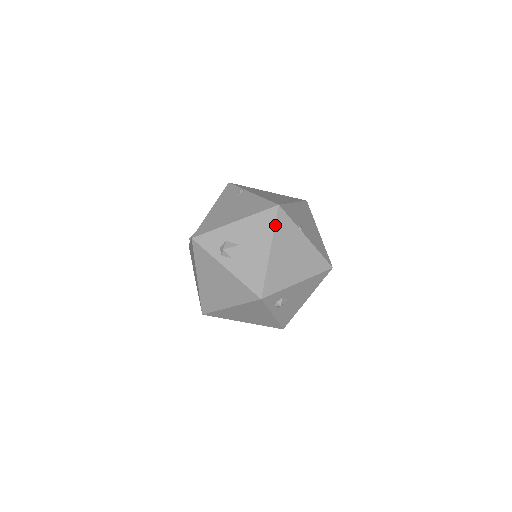
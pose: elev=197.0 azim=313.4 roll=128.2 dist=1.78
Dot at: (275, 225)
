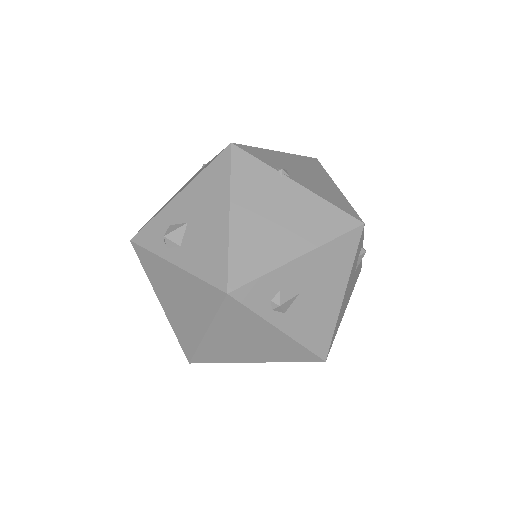
Dot at: (231, 173)
